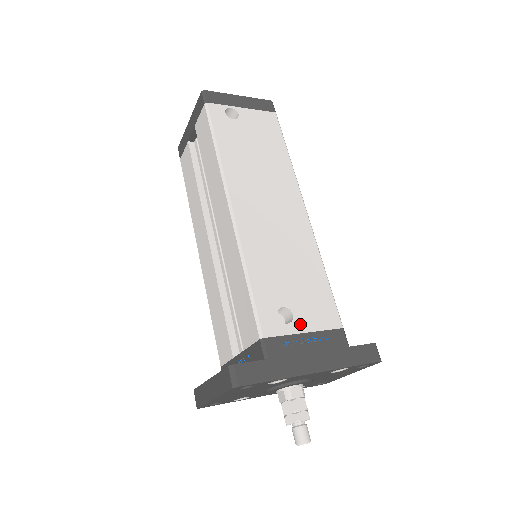
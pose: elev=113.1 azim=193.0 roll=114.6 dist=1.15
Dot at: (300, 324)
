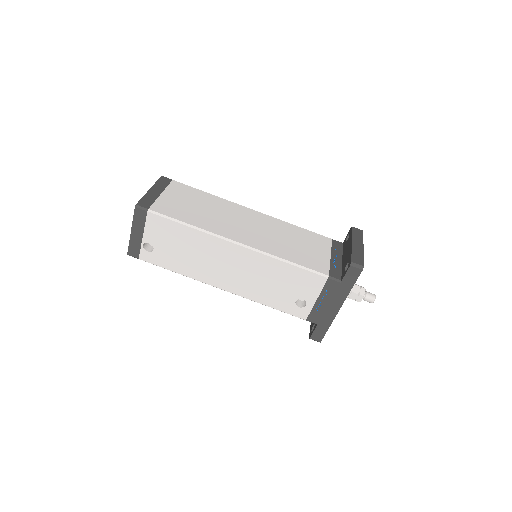
Dot at: (310, 299)
